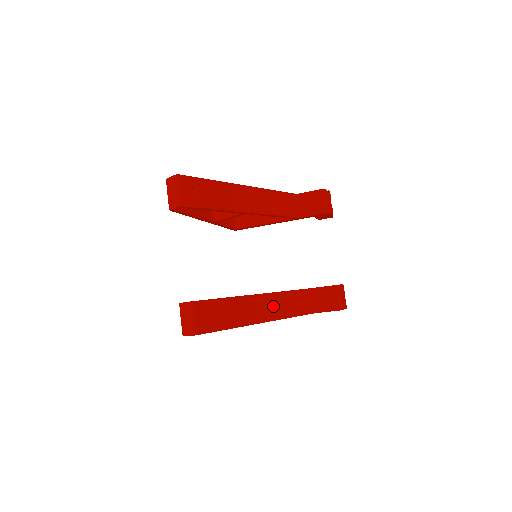
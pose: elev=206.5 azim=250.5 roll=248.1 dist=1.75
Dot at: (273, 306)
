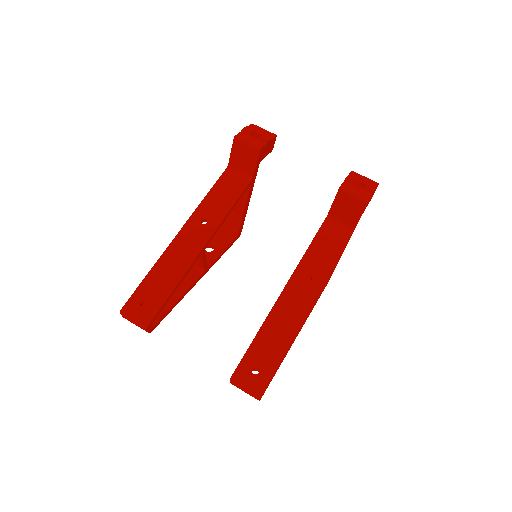
Dot at: (306, 281)
